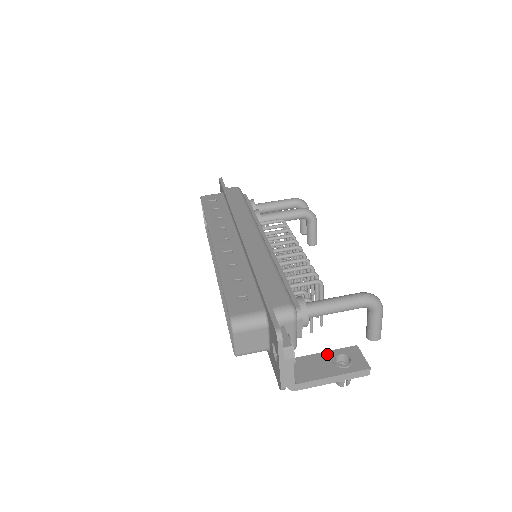
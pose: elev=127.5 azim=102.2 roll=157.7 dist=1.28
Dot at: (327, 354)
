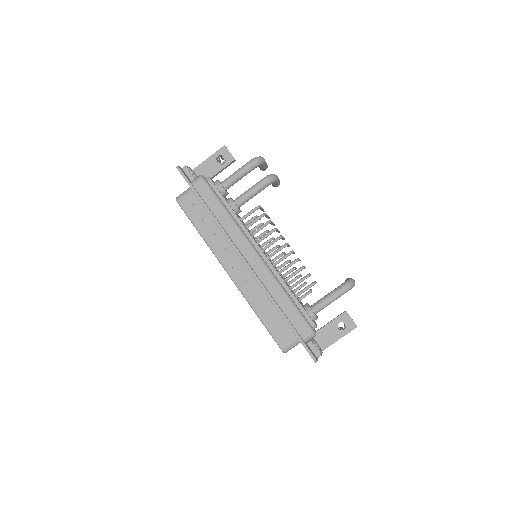
Dot at: (332, 324)
